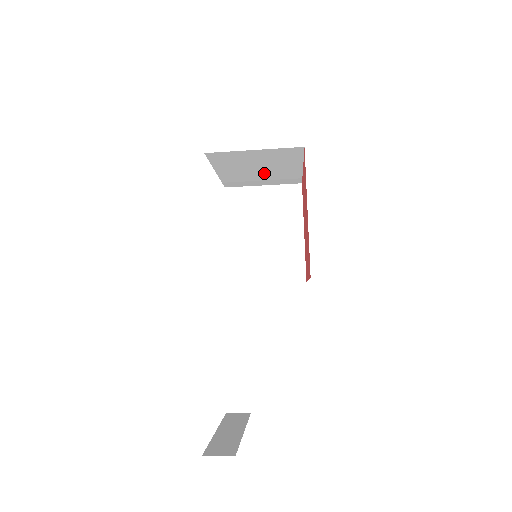
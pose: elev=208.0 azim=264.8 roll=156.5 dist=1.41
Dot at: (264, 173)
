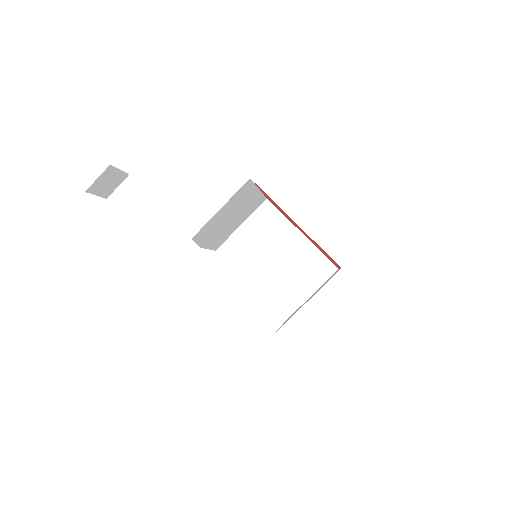
Dot at: (285, 265)
